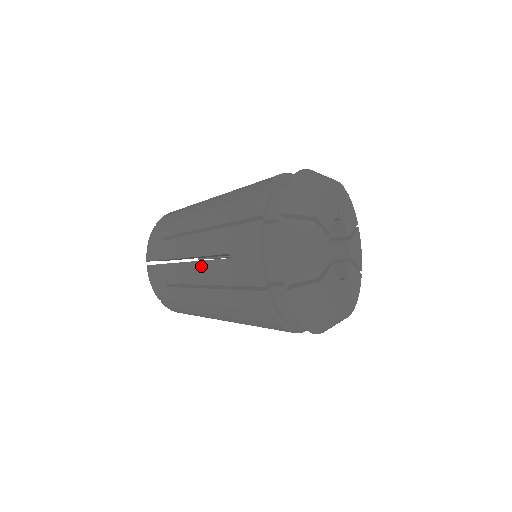
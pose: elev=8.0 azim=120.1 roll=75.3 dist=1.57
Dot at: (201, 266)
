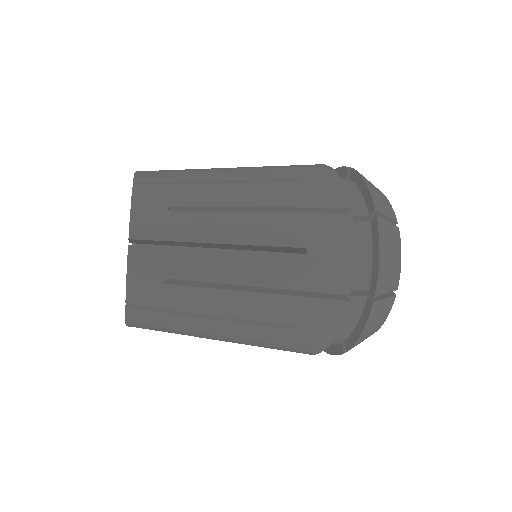
Dot at: (241, 327)
